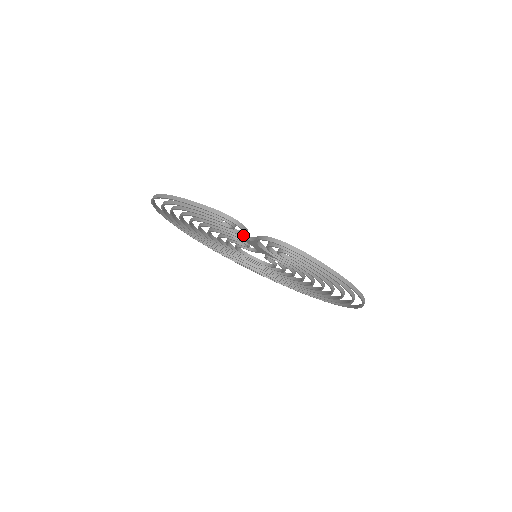
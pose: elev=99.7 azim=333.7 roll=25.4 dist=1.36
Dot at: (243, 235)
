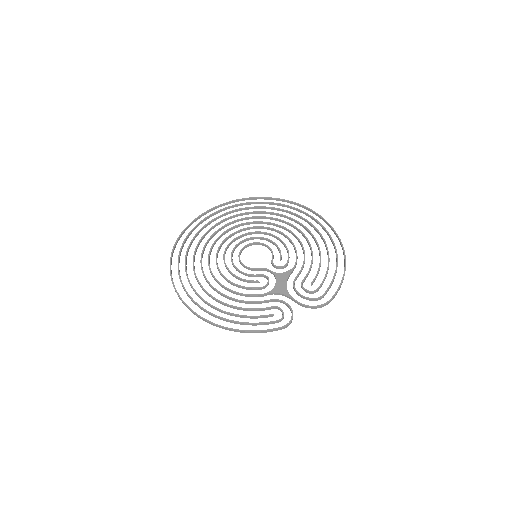
Dot at: (283, 303)
